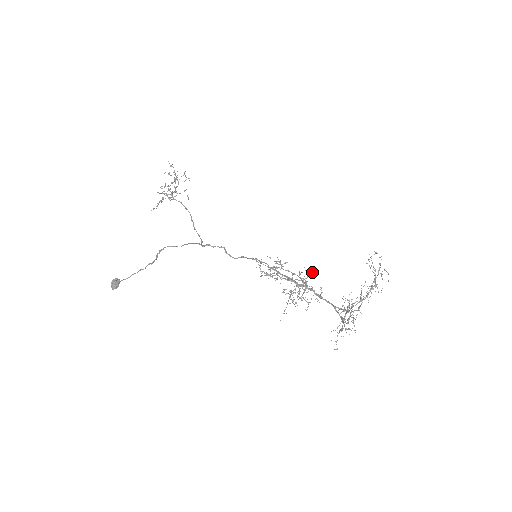
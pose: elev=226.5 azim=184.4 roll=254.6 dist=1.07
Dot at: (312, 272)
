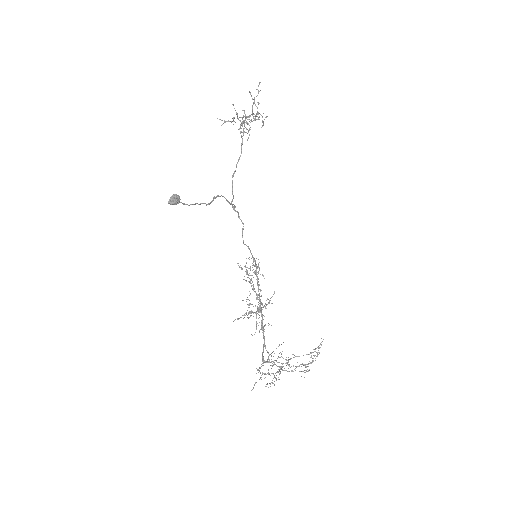
Dot at: occluded
